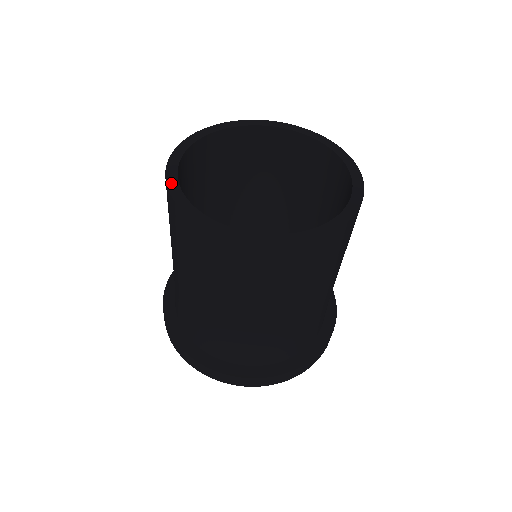
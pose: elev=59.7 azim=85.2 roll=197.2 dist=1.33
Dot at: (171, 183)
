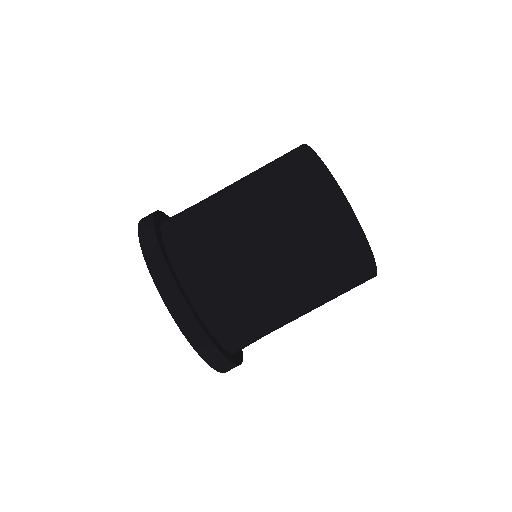
Dot at: (319, 157)
